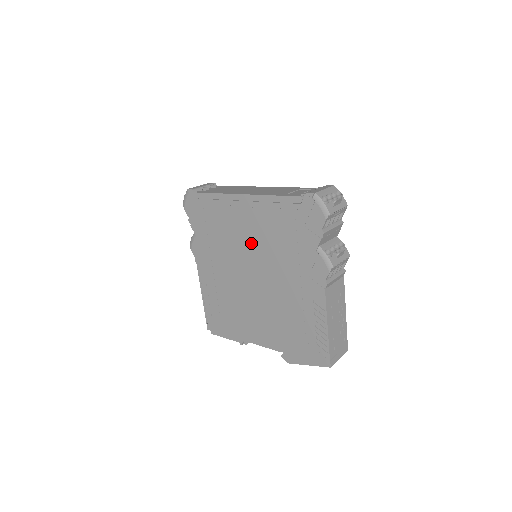
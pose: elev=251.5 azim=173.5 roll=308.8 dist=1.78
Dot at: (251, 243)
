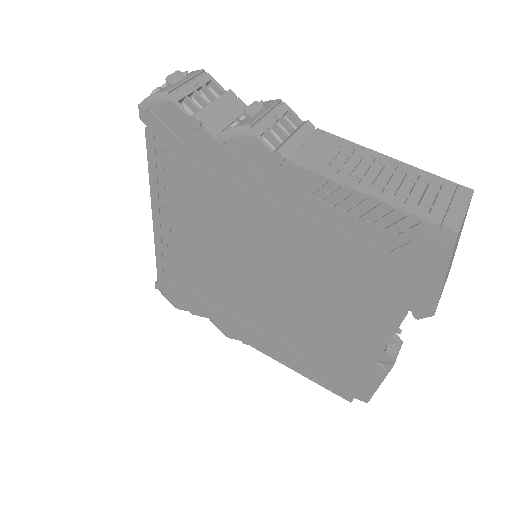
Dot at: (215, 247)
